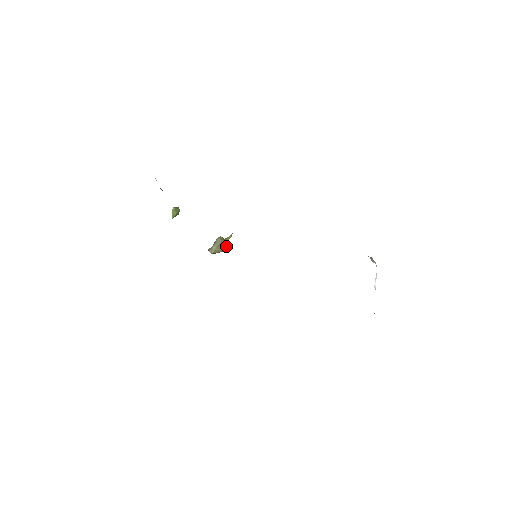
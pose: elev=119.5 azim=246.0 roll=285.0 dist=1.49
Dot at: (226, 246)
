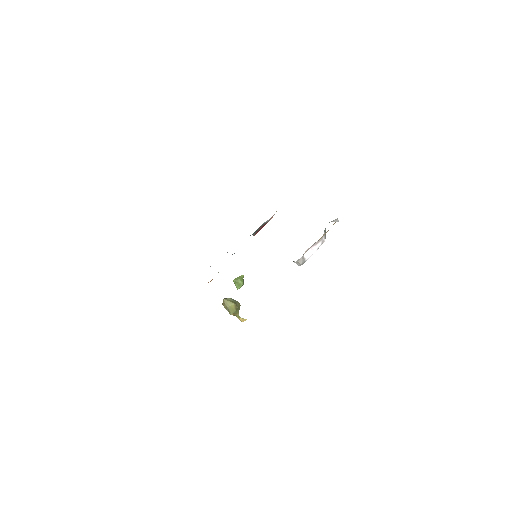
Dot at: (235, 310)
